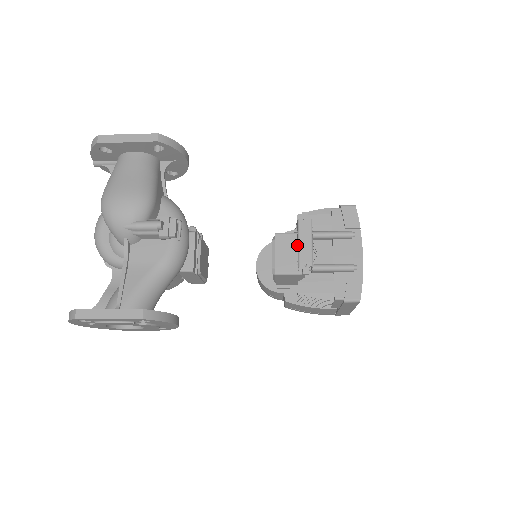
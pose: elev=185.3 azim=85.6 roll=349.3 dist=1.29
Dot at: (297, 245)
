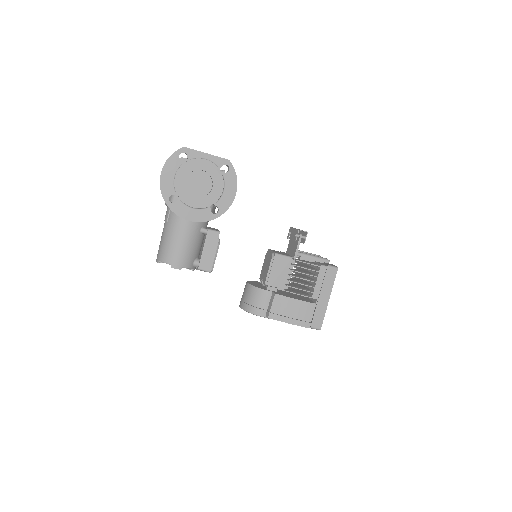
Dot at: (291, 239)
